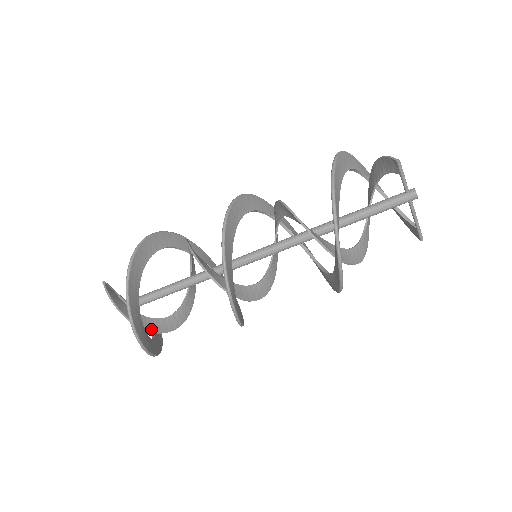
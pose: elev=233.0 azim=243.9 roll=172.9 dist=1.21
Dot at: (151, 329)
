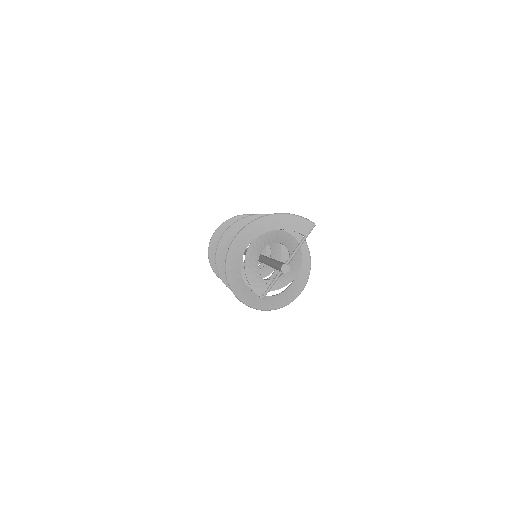
Dot at: occluded
